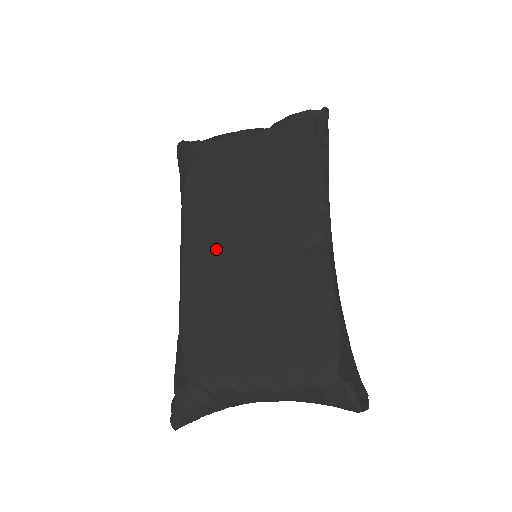
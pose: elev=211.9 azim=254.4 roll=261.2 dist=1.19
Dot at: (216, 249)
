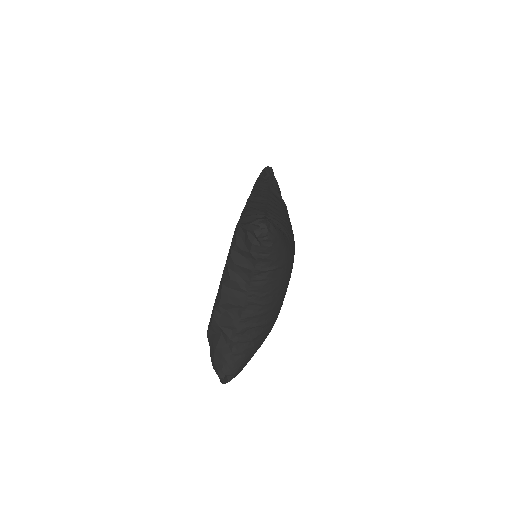
Dot at: occluded
